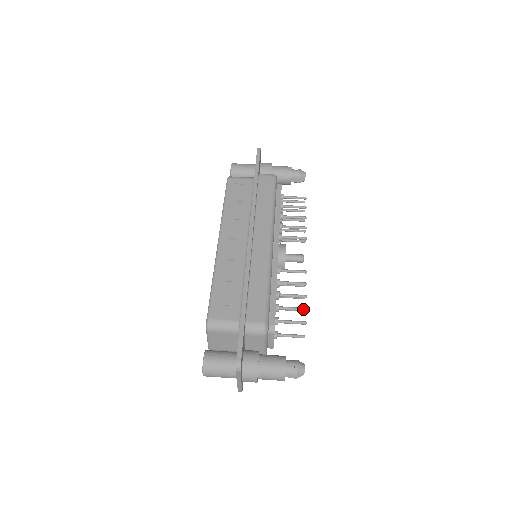
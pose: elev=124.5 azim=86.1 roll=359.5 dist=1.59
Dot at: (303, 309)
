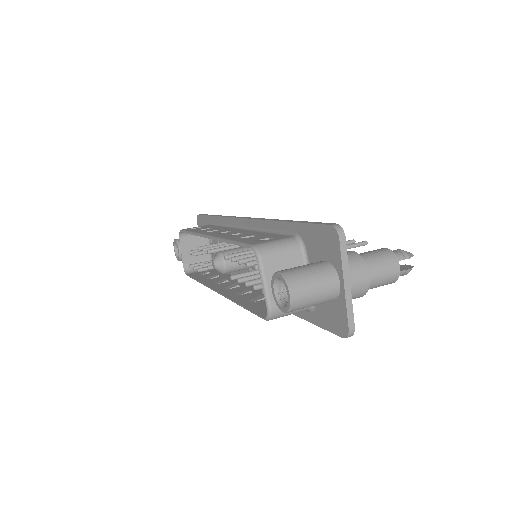
Dot at: (351, 240)
